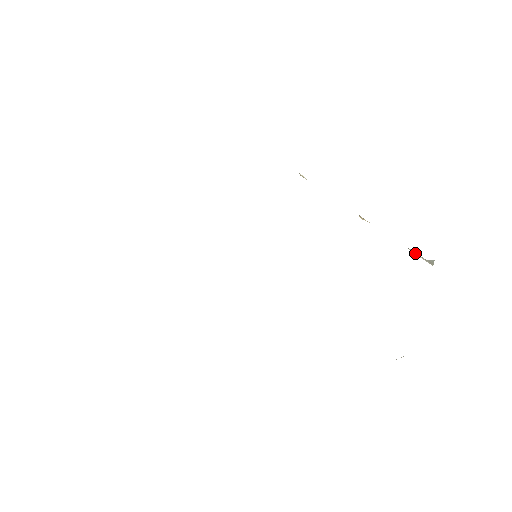
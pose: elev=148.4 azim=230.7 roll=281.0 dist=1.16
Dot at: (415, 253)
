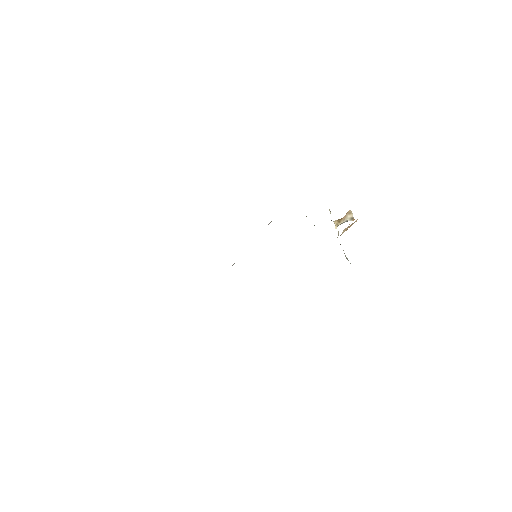
Dot at: occluded
